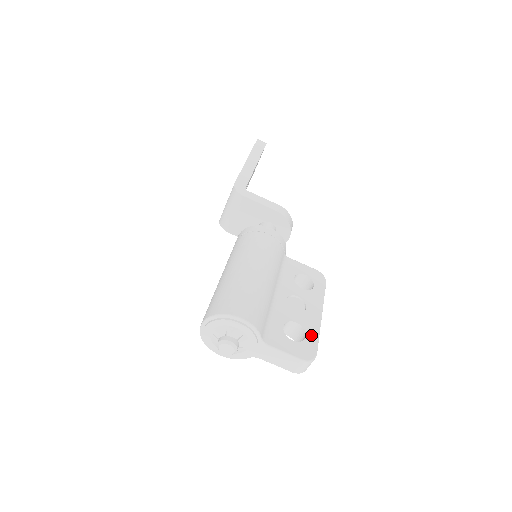
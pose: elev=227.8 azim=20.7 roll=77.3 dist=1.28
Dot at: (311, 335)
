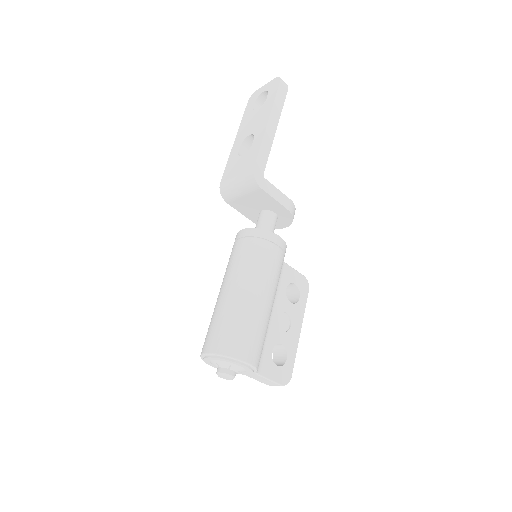
Dot at: (291, 357)
